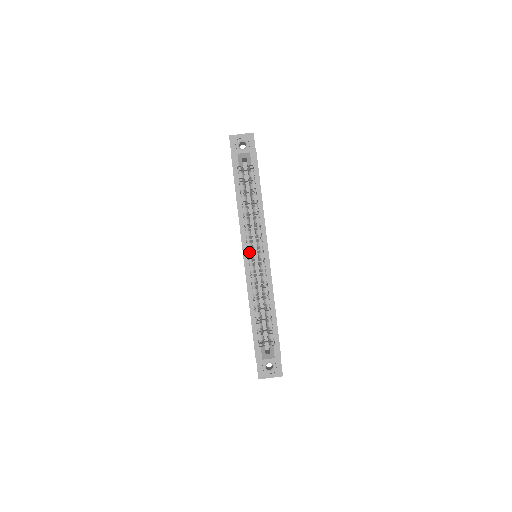
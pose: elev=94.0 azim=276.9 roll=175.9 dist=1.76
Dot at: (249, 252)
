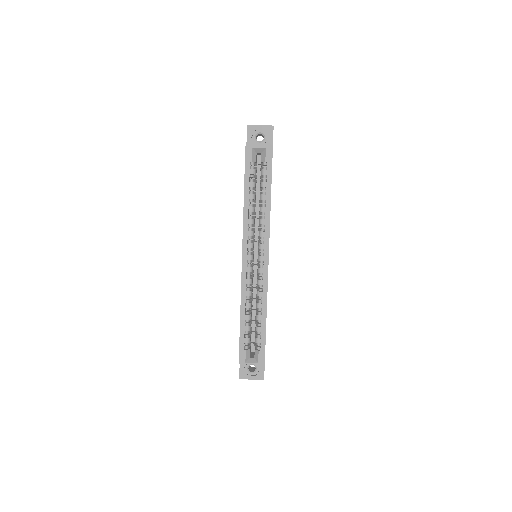
Dot at: (249, 253)
